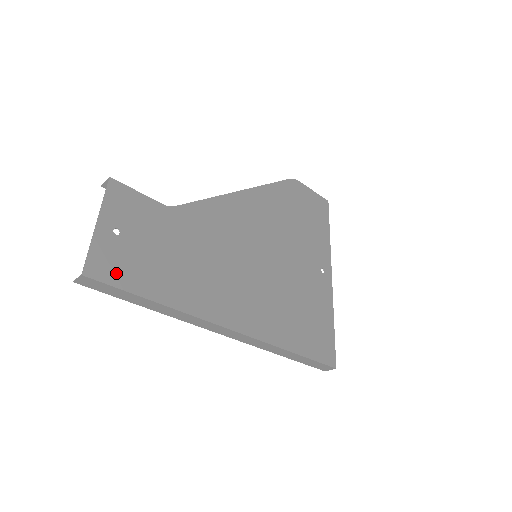
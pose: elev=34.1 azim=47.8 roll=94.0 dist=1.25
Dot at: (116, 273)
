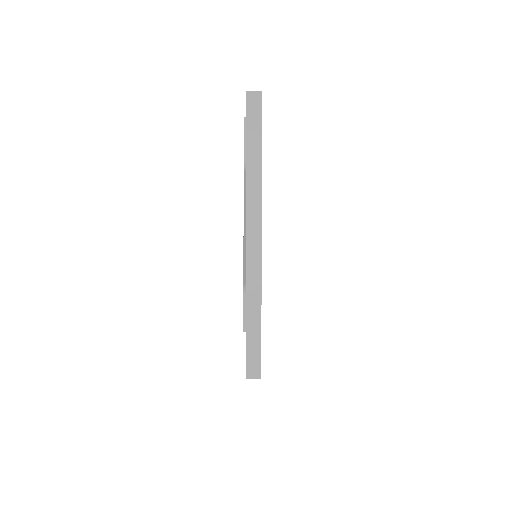
Dot at: occluded
